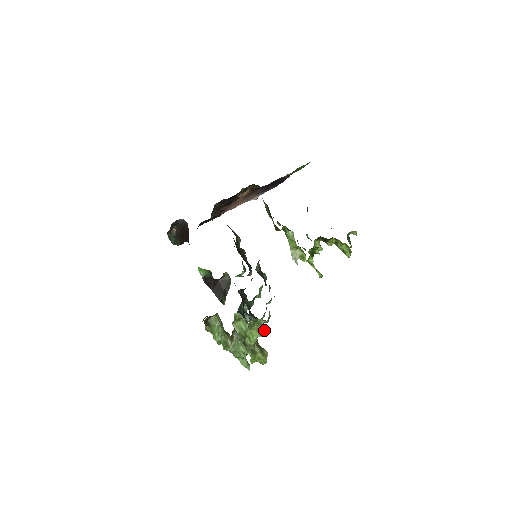
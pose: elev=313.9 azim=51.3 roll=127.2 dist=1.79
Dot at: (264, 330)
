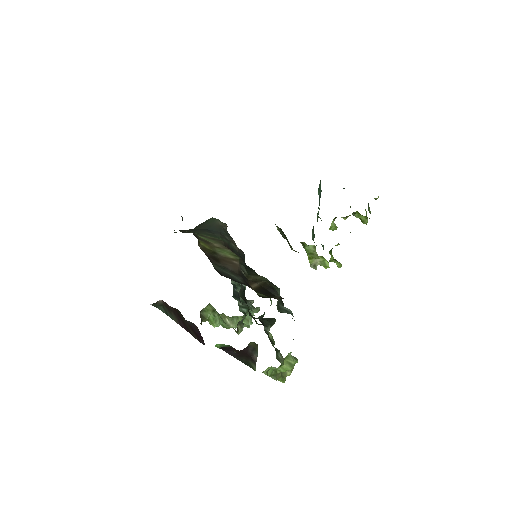
Dot at: (294, 360)
